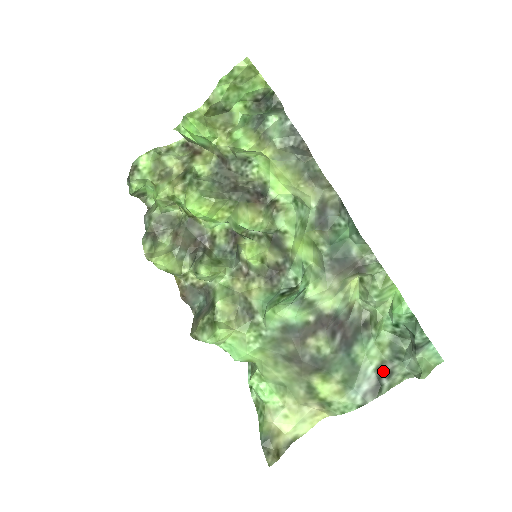
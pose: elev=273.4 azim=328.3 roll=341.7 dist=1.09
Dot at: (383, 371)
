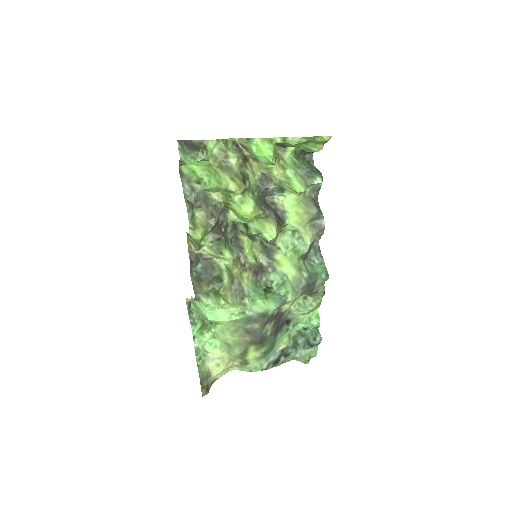
Dot at: (285, 352)
